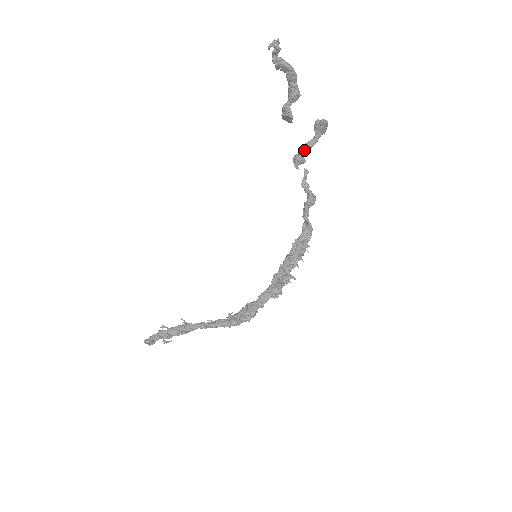
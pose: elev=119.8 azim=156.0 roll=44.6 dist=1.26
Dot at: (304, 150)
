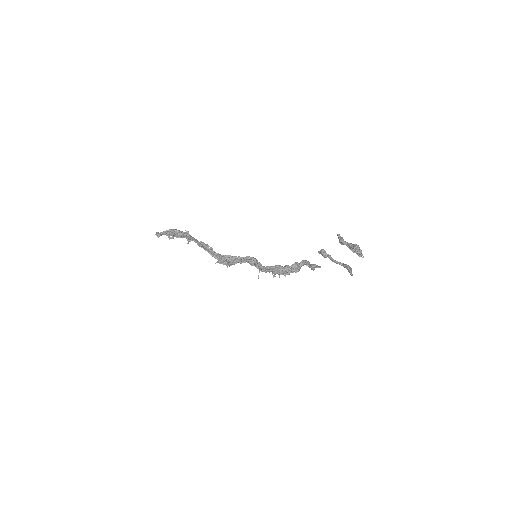
Dot at: (330, 259)
